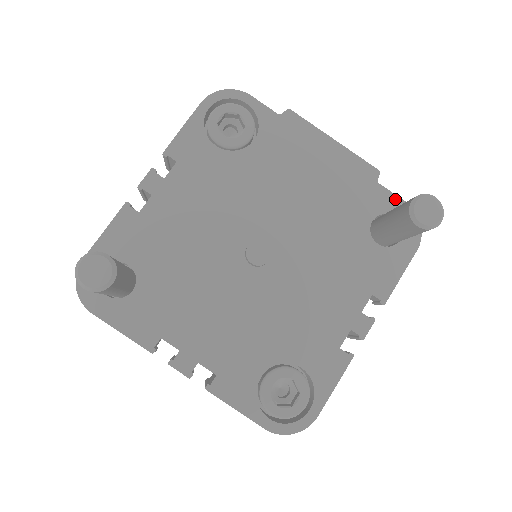
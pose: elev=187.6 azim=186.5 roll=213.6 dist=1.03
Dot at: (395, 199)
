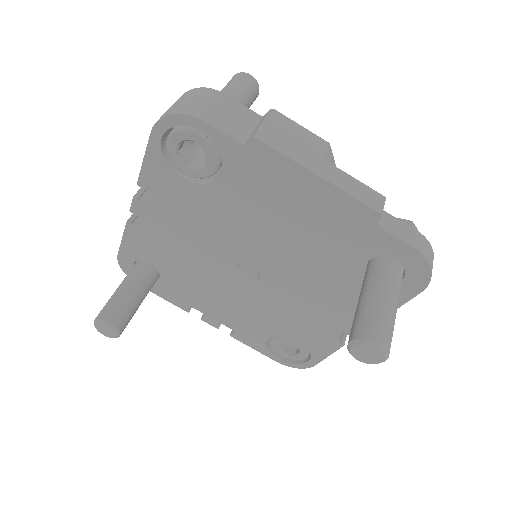
Dot at: (400, 245)
